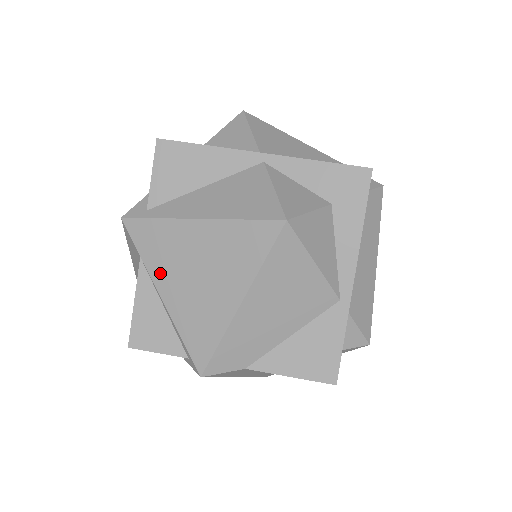
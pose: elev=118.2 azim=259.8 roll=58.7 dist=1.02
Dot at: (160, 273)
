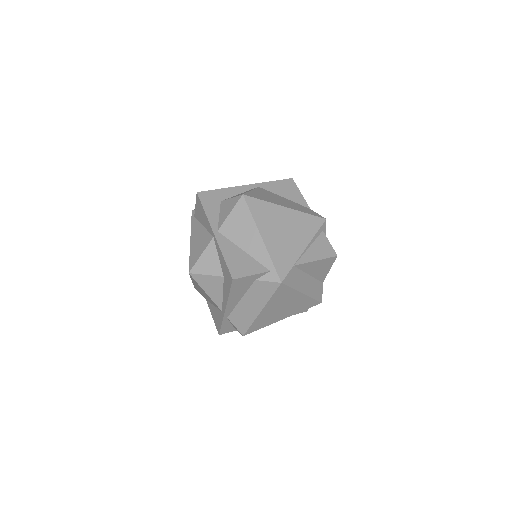
Dot at: occluded
